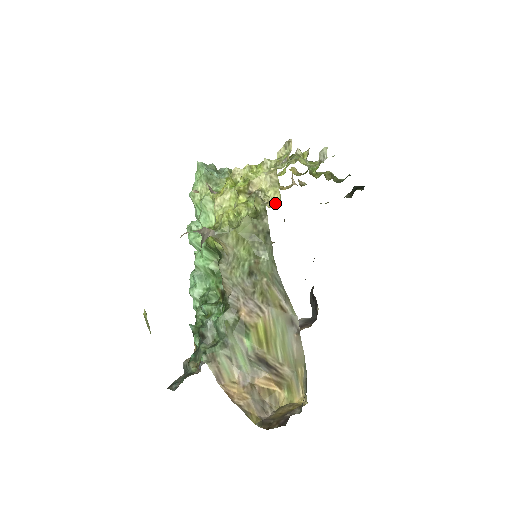
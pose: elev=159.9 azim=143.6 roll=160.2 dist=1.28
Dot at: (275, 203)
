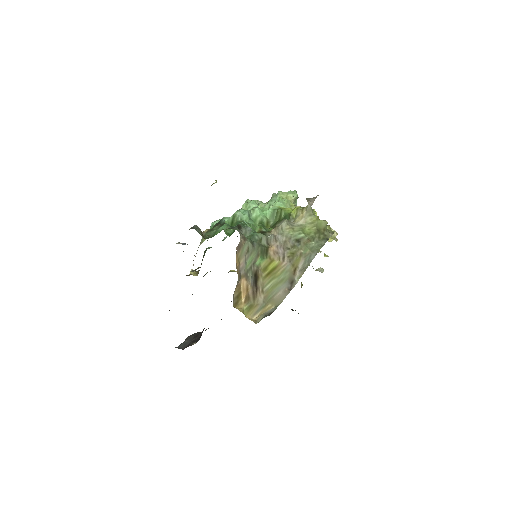
Dot at: (328, 240)
